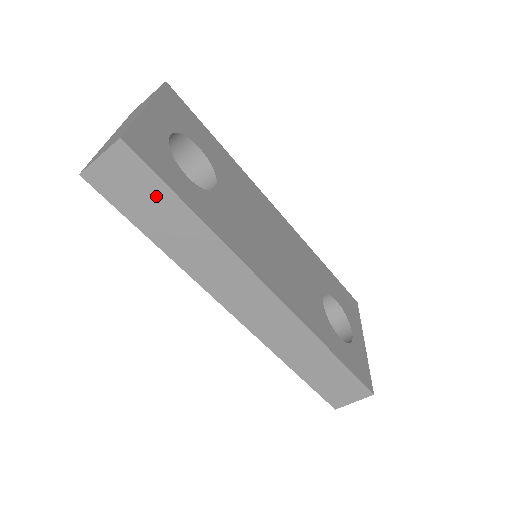
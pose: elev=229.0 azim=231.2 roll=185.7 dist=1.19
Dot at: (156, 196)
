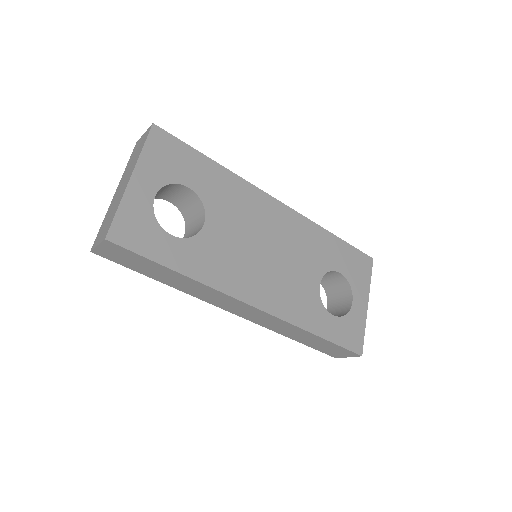
Dot at: (146, 263)
